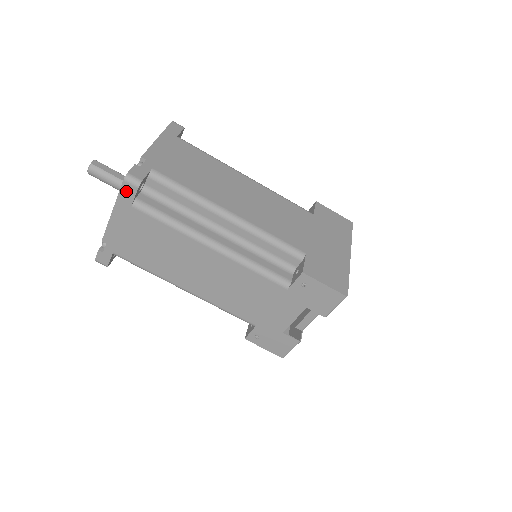
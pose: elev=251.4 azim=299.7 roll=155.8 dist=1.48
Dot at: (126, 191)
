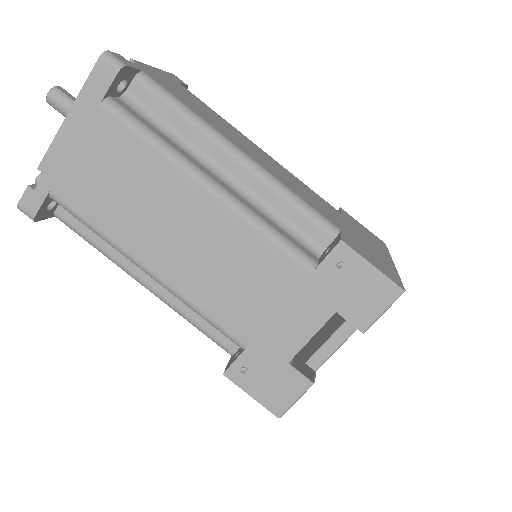
Dot at: (99, 77)
